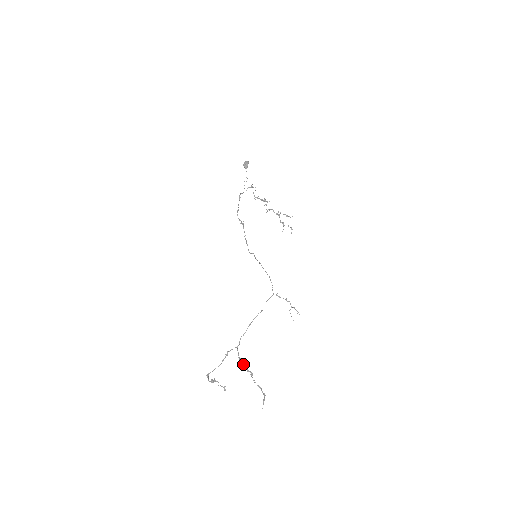
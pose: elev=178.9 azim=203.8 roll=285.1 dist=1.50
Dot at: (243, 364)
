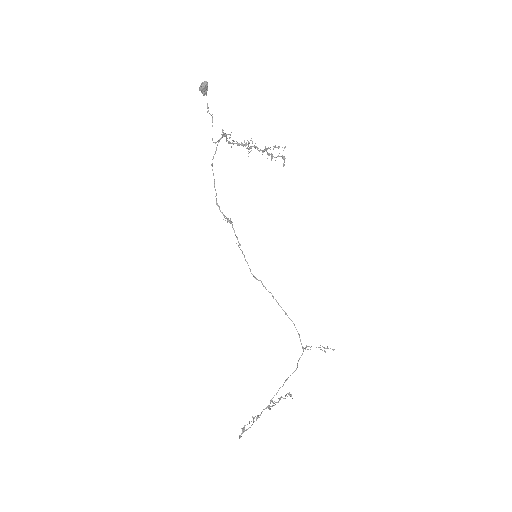
Dot at: occluded
